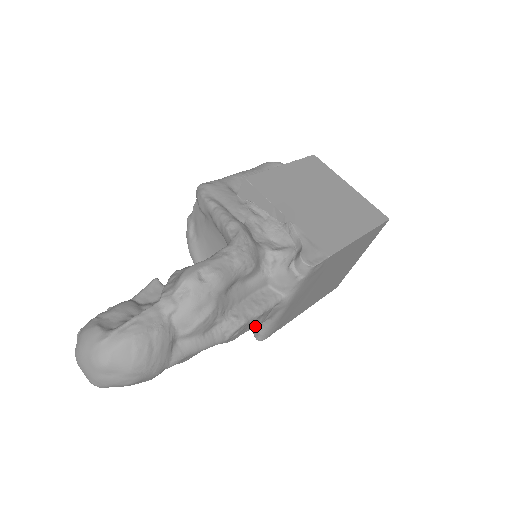
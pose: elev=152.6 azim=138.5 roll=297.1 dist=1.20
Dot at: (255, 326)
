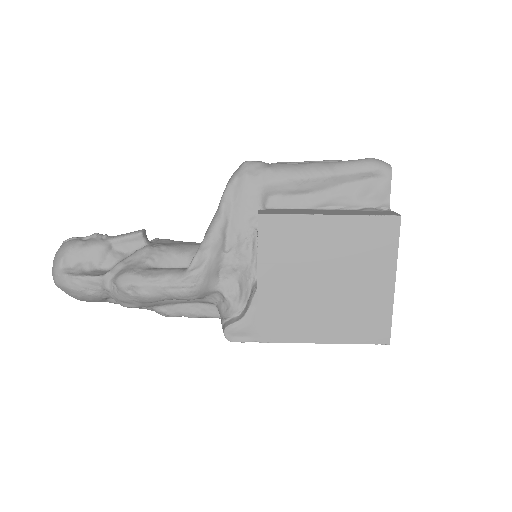
Dot at: occluded
